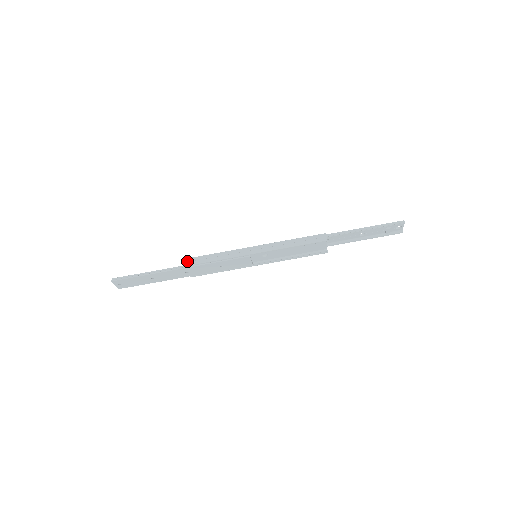
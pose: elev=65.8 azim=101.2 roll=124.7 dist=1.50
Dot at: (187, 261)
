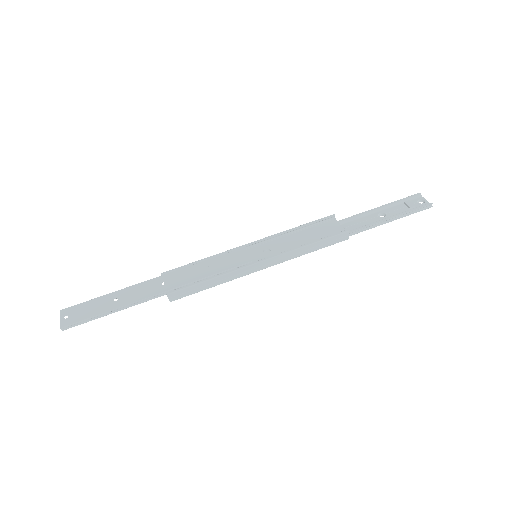
Dot at: occluded
